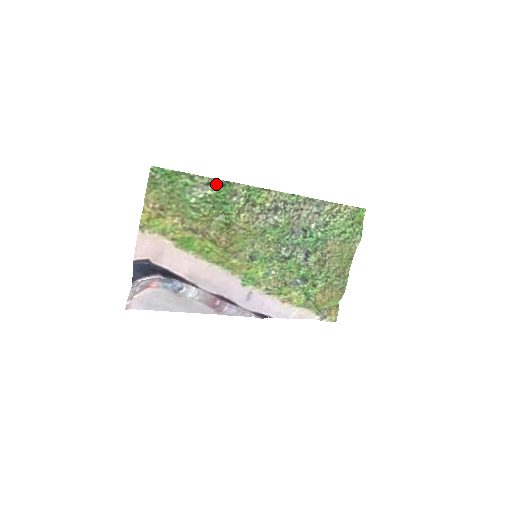
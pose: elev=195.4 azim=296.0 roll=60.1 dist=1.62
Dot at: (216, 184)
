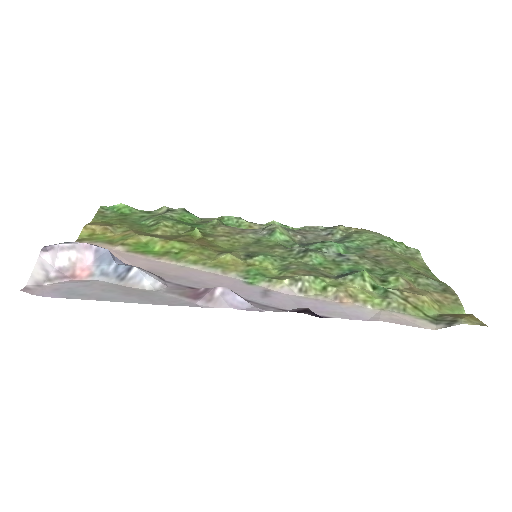
Dot at: (178, 212)
